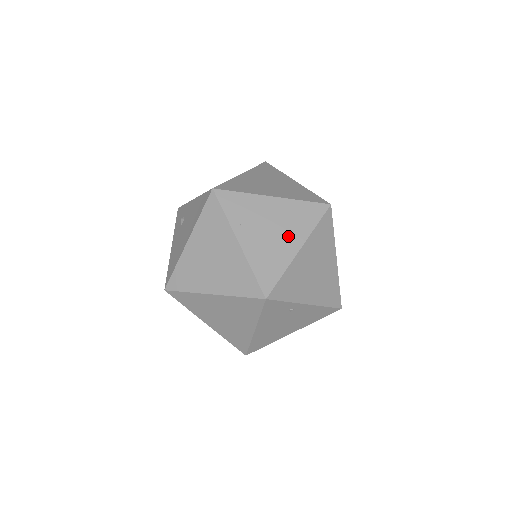
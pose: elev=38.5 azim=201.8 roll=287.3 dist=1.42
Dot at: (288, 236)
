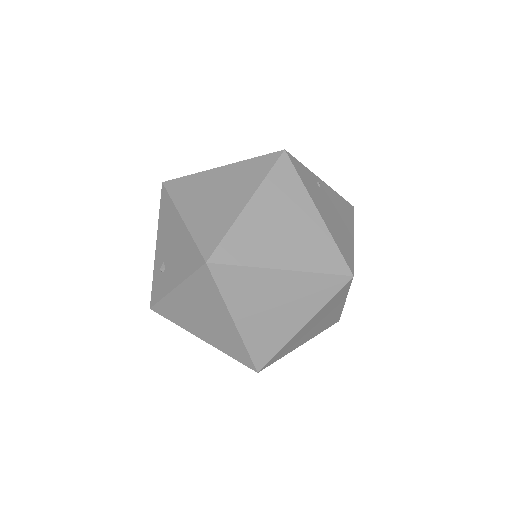
Dot at: occluded
